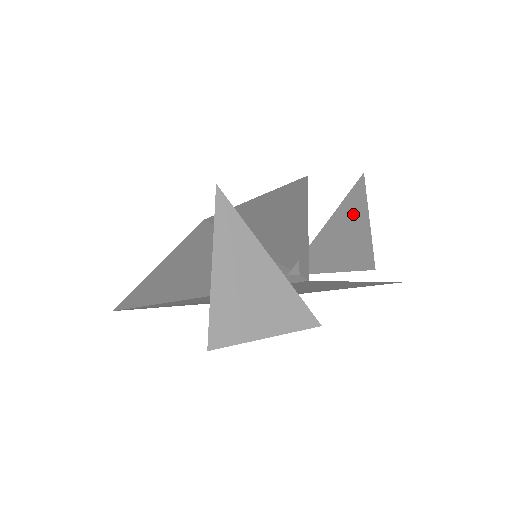
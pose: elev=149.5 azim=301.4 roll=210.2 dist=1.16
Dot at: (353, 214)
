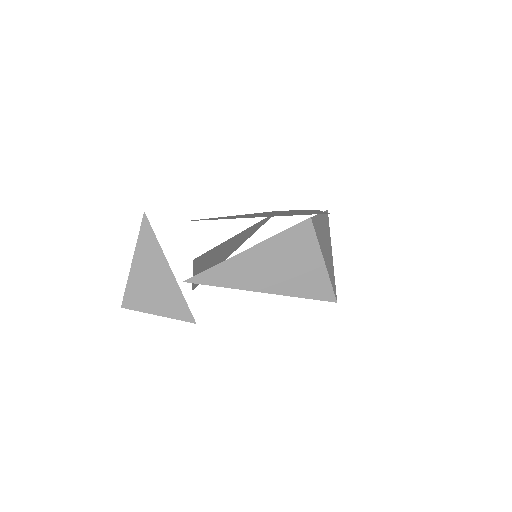
Dot at: (289, 251)
